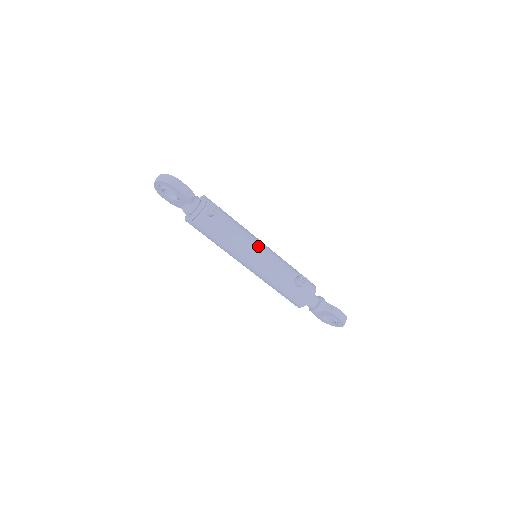
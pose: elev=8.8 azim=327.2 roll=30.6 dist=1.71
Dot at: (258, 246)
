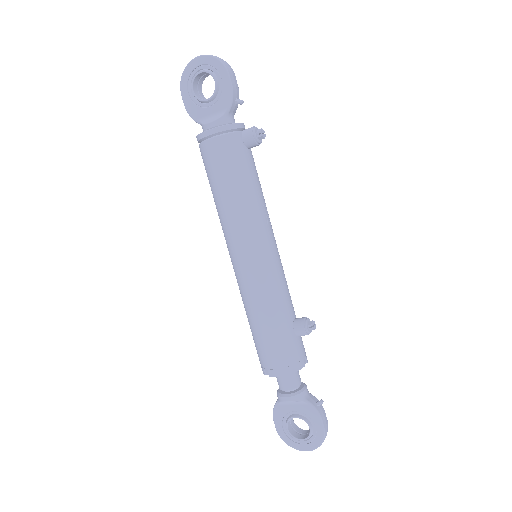
Dot at: occluded
